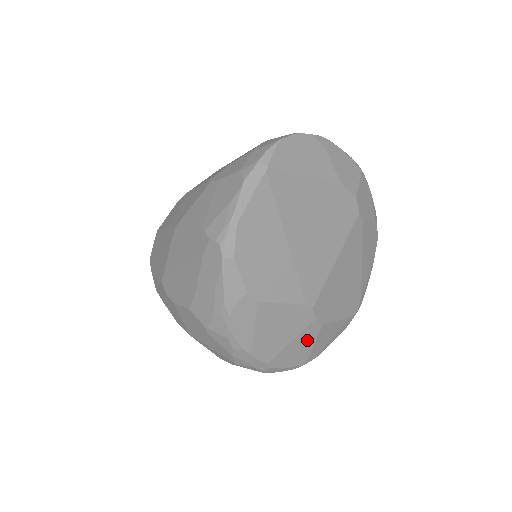
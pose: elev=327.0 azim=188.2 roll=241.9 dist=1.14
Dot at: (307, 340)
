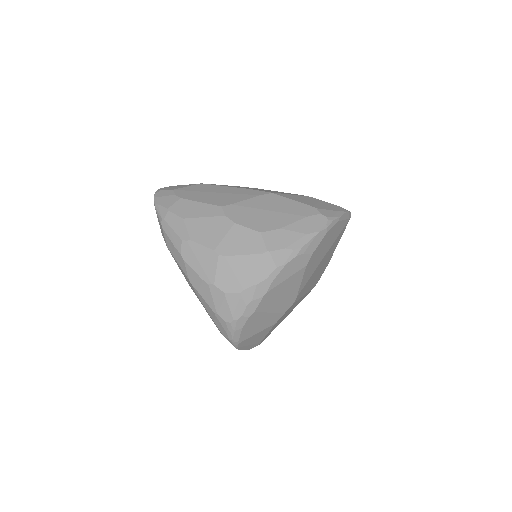
Dot at: (265, 324)
